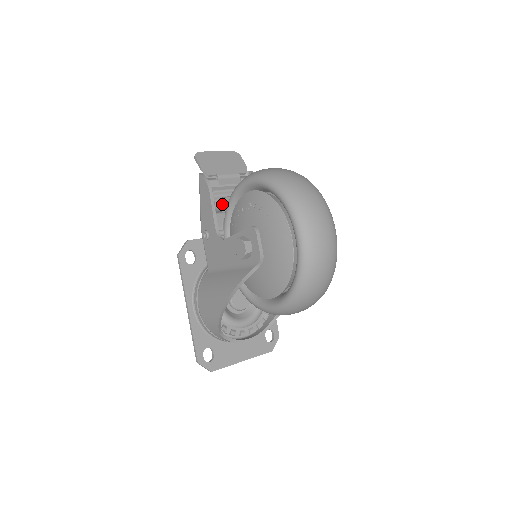
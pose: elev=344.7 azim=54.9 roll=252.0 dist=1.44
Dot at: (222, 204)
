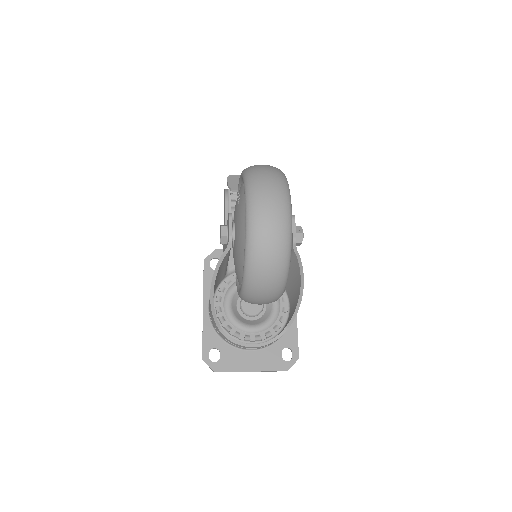
Dot at: occluded
